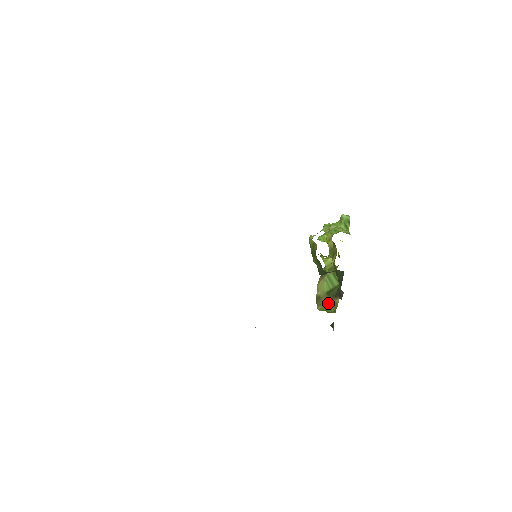
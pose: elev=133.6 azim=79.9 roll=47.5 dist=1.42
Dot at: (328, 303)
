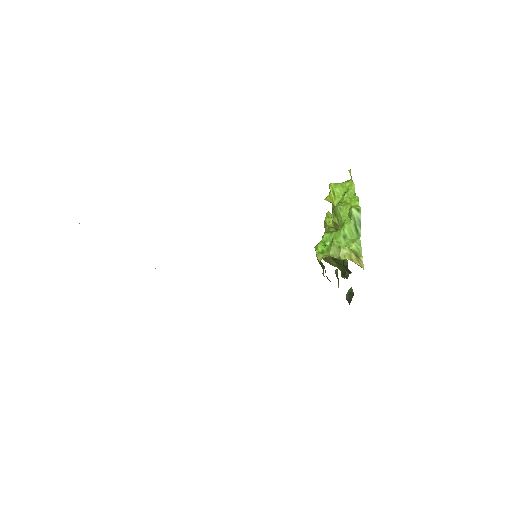
Dot at: (333, 263)
